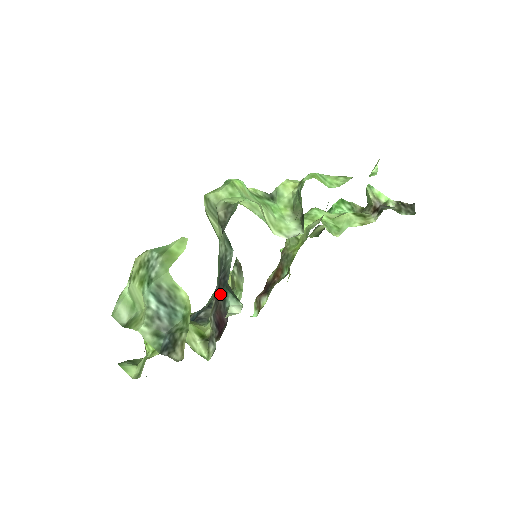
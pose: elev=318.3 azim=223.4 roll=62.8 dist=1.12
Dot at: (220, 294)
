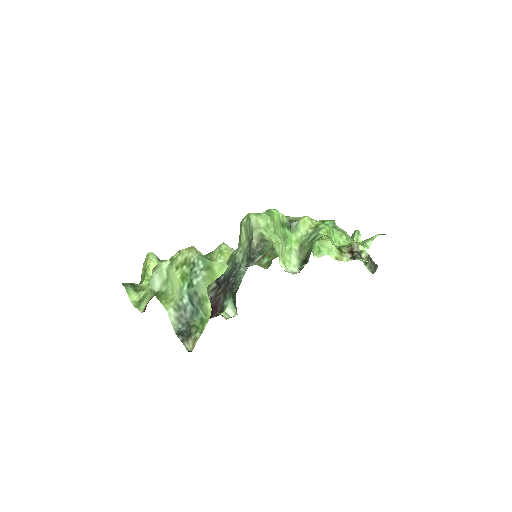
Dot at: (224, 291)
